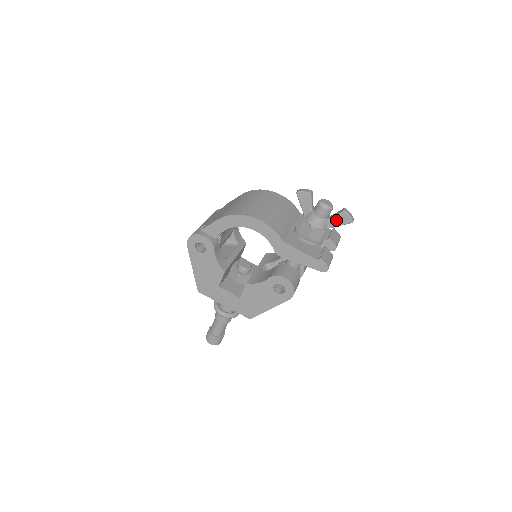
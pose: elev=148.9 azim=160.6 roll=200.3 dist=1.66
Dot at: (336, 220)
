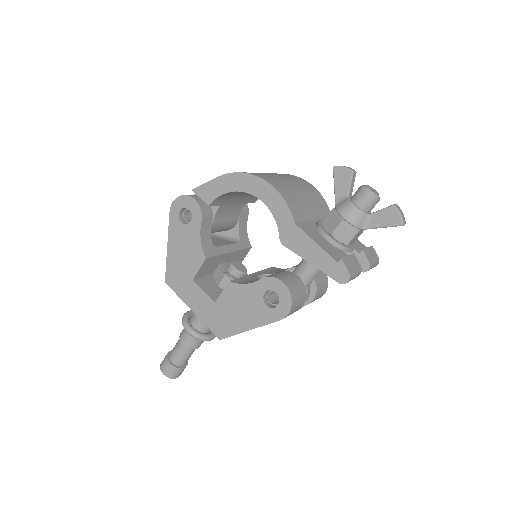
Dot at: (379, 217)
